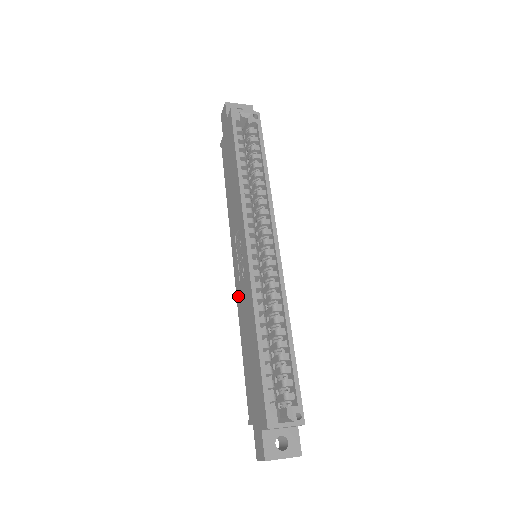
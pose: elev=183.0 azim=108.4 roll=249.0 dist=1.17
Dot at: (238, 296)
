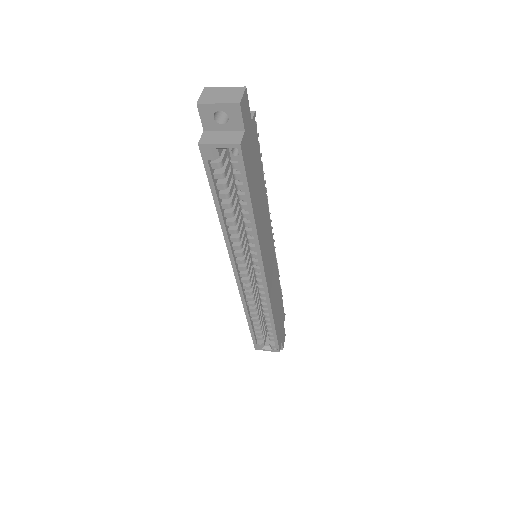
Dot at: occluded
